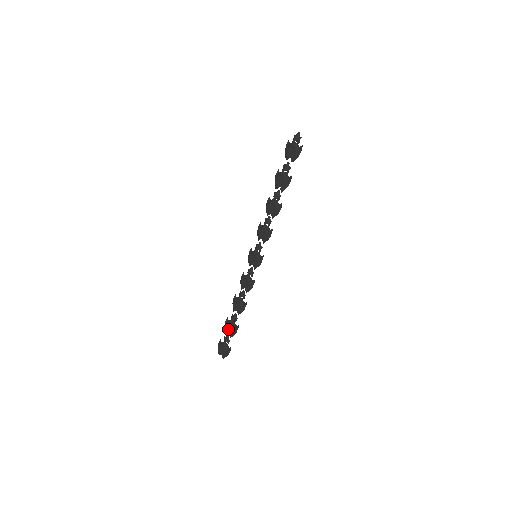
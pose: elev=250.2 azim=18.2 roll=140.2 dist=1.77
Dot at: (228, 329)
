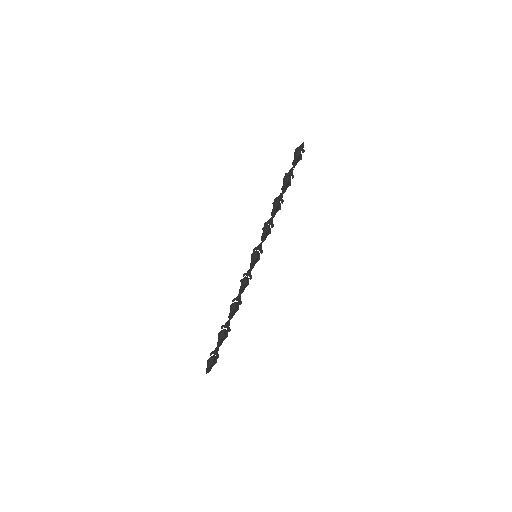
Dot at: occluded
